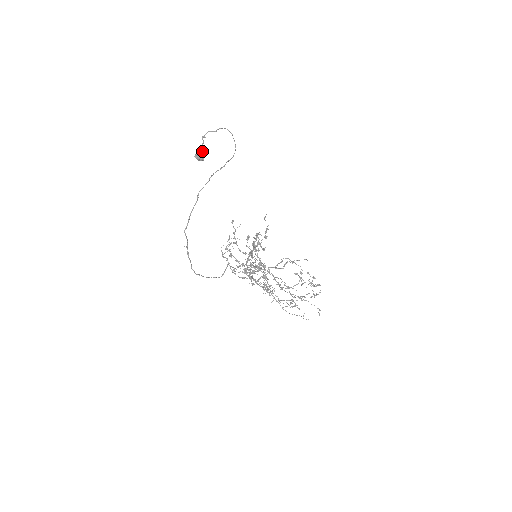
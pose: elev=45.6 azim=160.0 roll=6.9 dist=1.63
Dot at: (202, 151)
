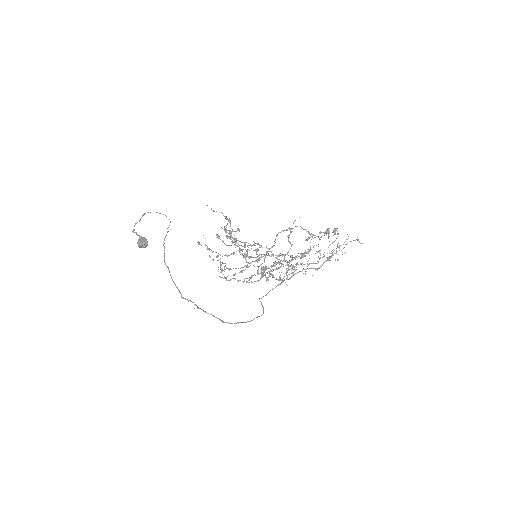
Dot at: (141, 239)
